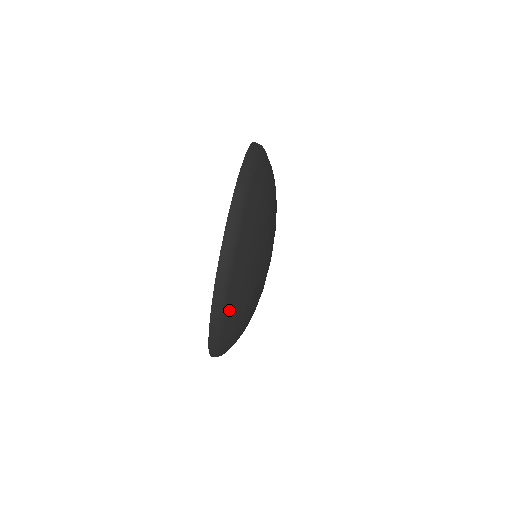
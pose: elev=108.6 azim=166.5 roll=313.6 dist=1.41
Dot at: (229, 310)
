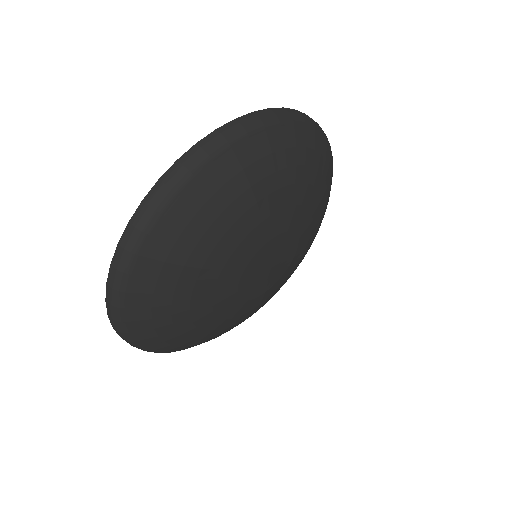
Dot at: (147, 344)
